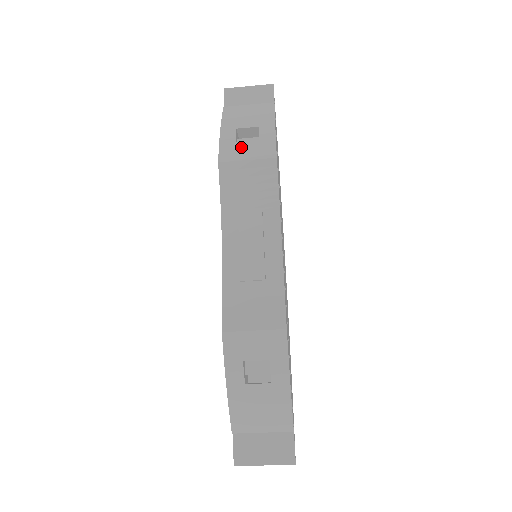
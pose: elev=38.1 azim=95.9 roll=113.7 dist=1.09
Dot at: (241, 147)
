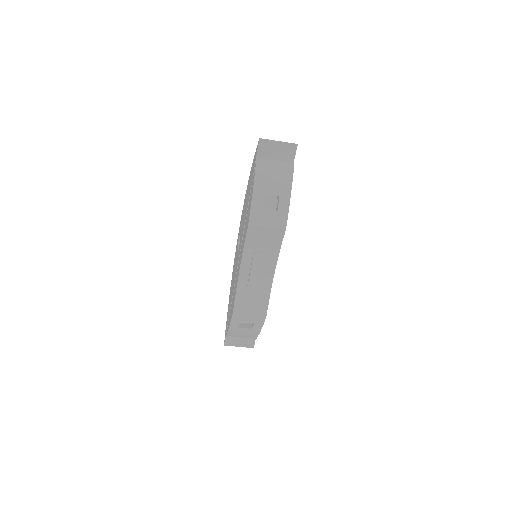
Dot at: (265, 215)
